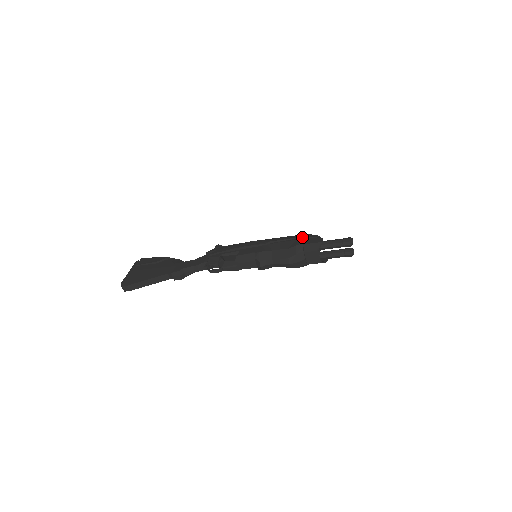
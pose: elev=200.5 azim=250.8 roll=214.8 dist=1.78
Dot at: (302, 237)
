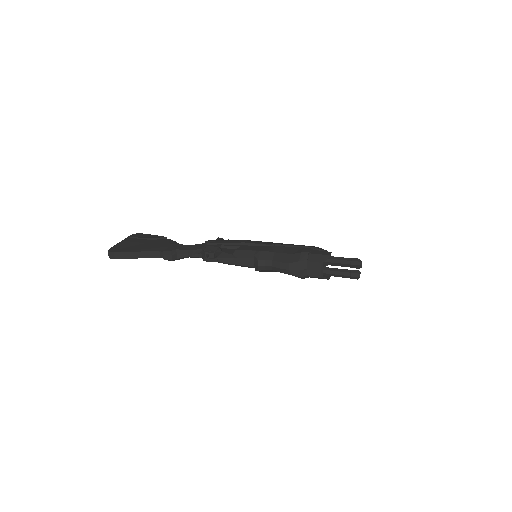
Dot at: (309, 247)
